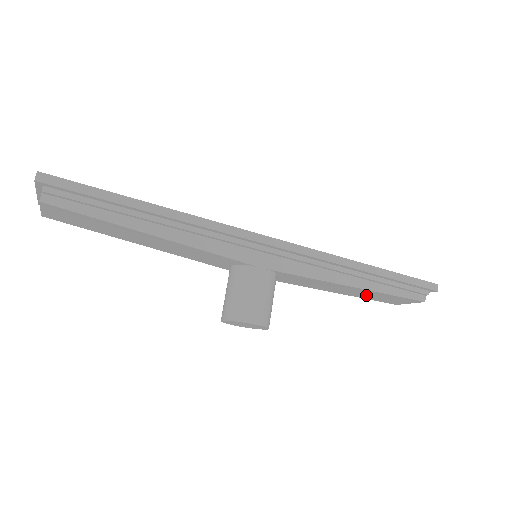
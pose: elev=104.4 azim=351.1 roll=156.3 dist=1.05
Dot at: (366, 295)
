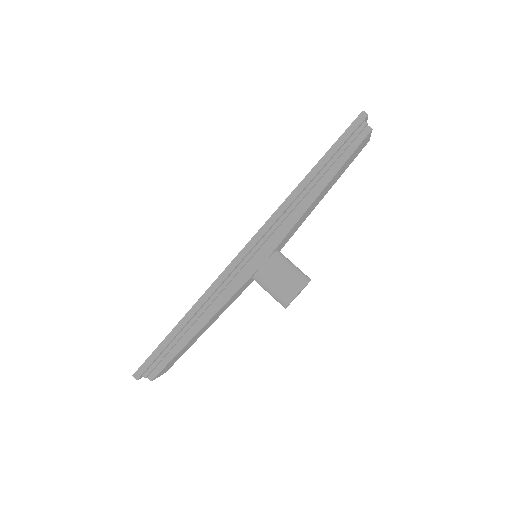
Dot at: (339, 175)
